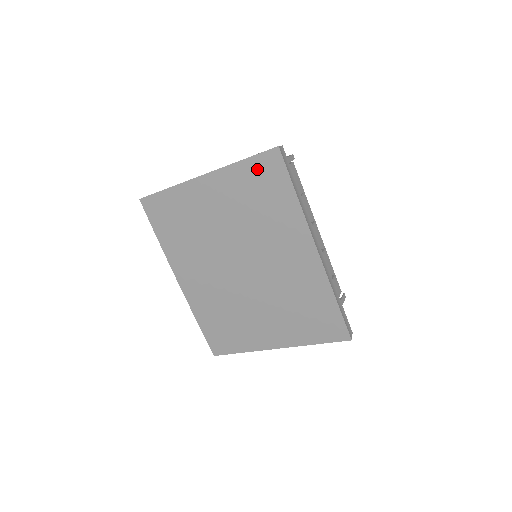
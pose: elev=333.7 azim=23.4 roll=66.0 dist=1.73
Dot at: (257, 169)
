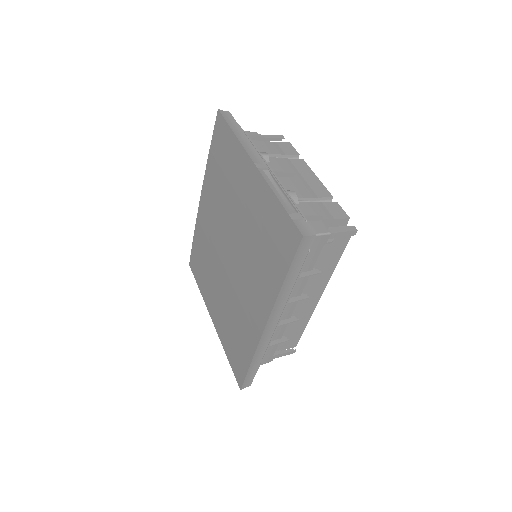
Dot at: (280, 223)
